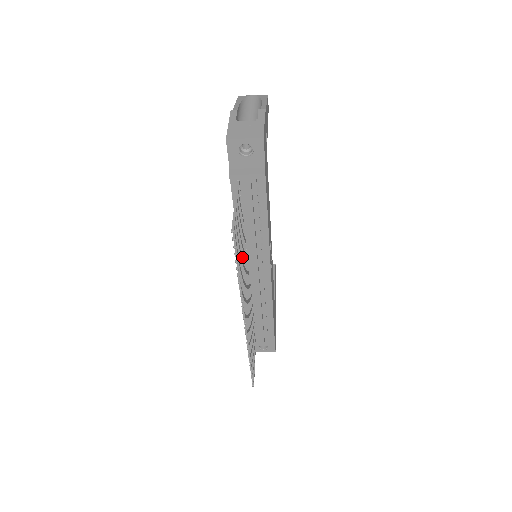
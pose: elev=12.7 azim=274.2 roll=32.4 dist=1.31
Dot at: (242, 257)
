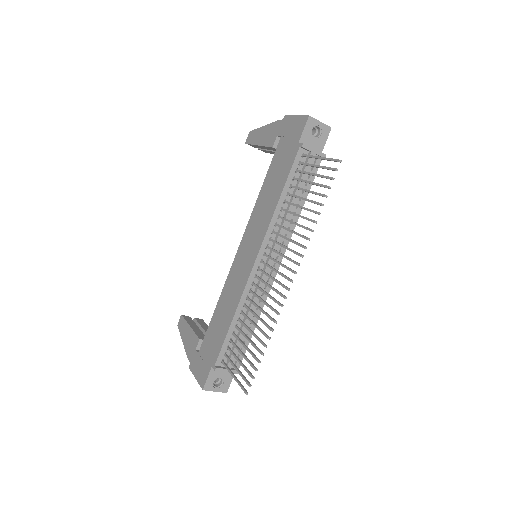
Dot at: (300, 215)
